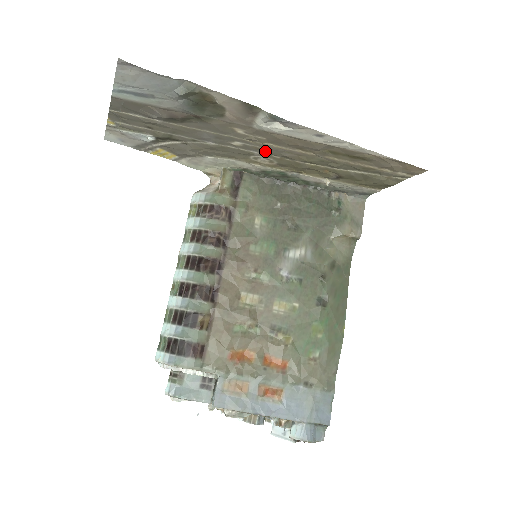
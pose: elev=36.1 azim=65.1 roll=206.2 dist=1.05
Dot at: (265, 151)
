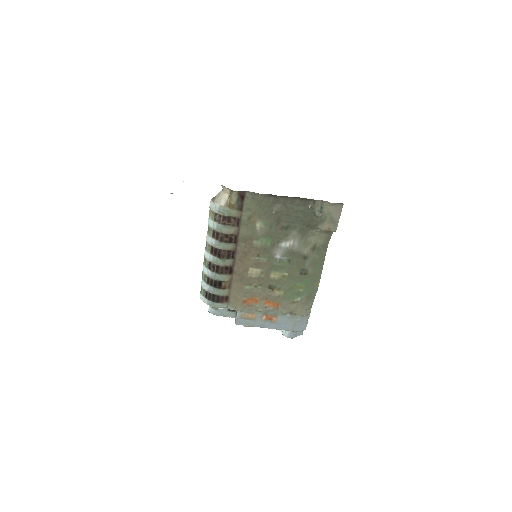
Dot at: occluded
